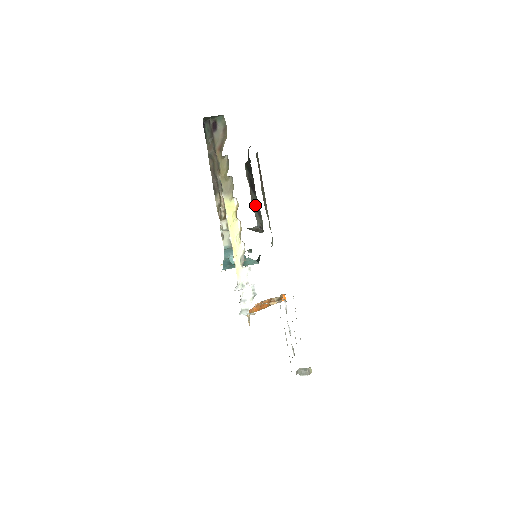
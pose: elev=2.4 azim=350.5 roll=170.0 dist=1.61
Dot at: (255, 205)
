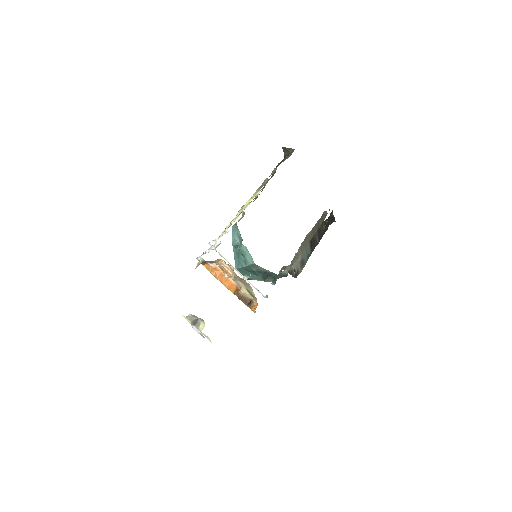
Dot at: (304, 255)
